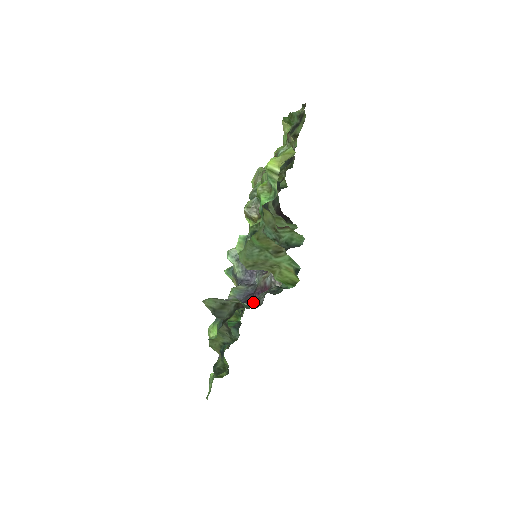
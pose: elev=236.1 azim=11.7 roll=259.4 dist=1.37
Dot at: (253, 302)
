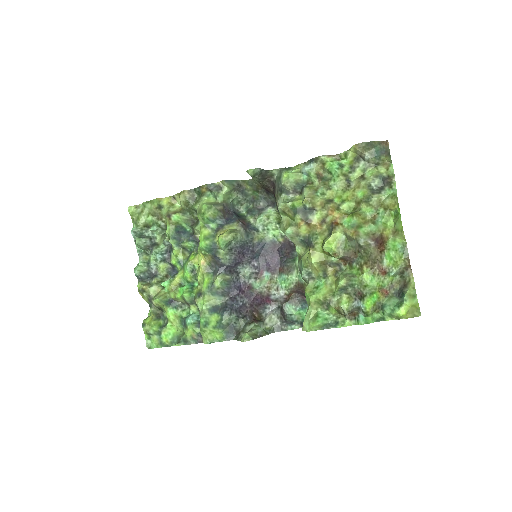
Dot at: (273, 330)
